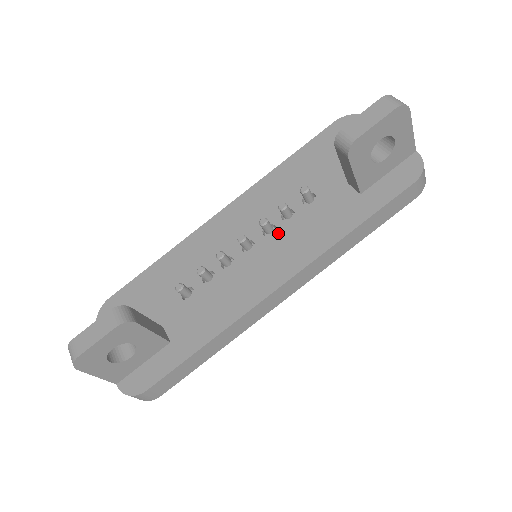
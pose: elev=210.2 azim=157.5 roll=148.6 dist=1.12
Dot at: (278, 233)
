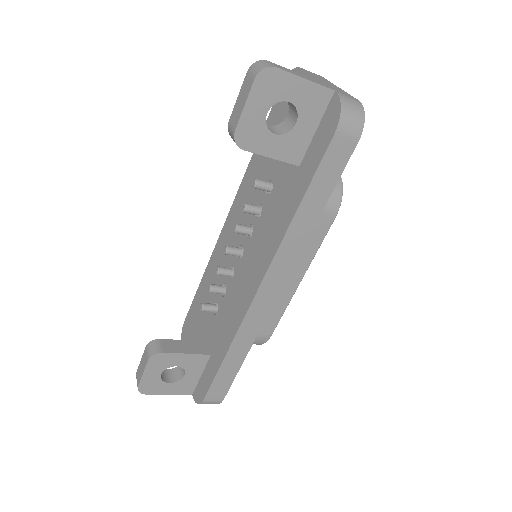
Dot at: (254, 232)
